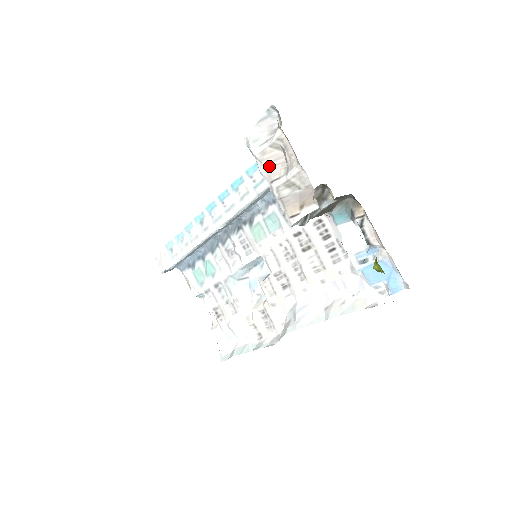
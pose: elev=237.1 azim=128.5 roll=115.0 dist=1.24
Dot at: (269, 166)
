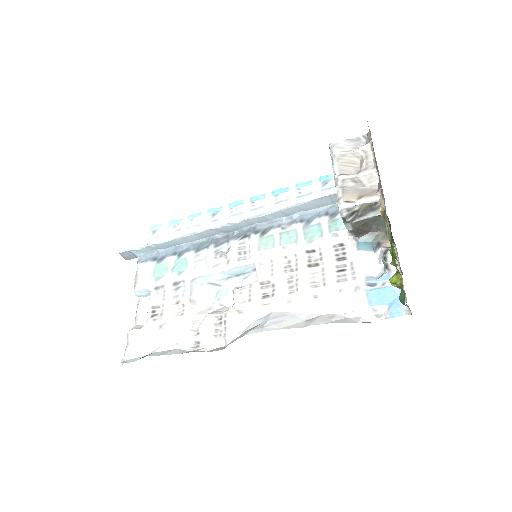
Dot at: (344, 164)
